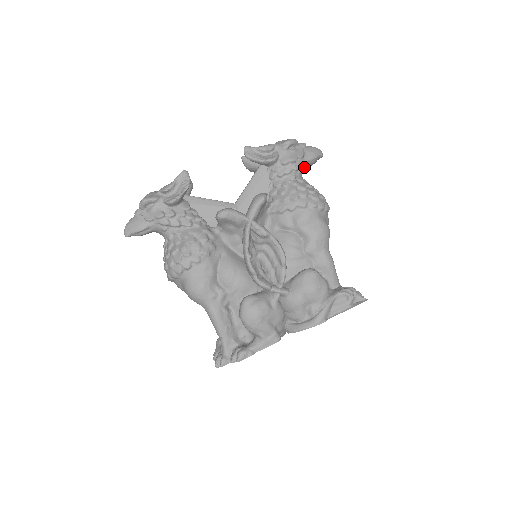
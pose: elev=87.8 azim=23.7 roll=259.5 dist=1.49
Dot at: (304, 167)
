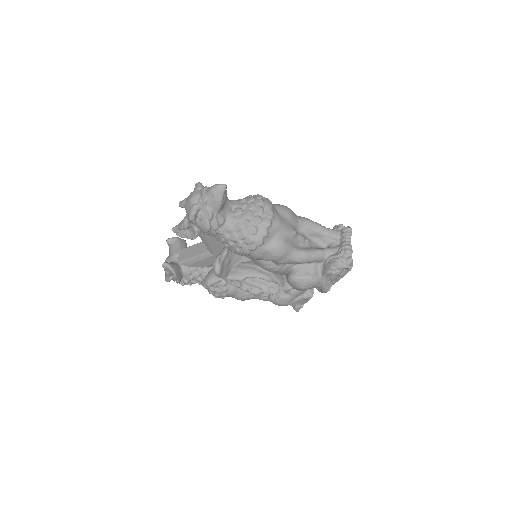
Dot at: (222, 210)
